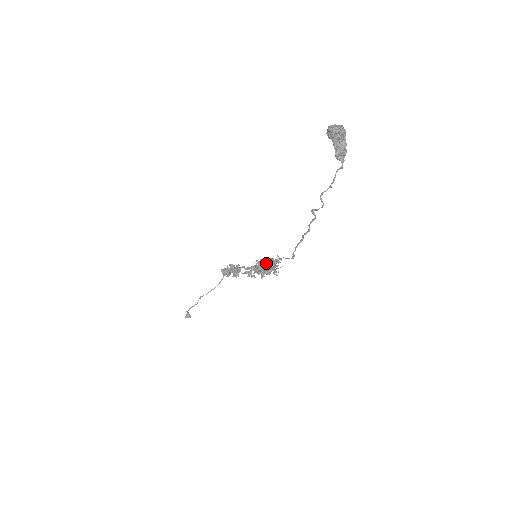
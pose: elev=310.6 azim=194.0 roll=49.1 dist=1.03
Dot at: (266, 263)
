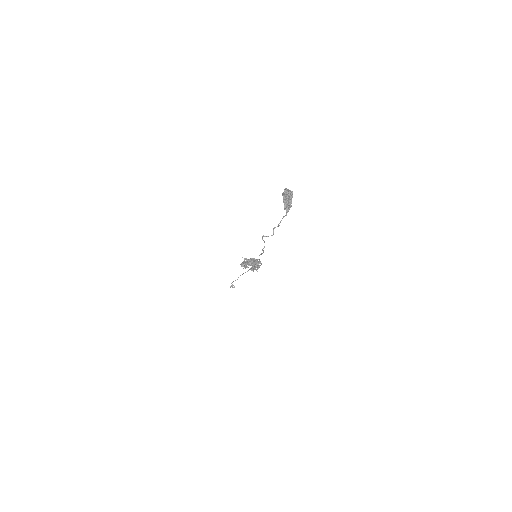
Dot at: (249, 261)
